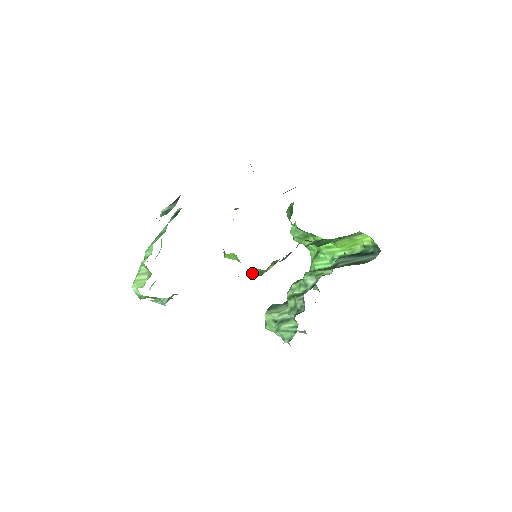
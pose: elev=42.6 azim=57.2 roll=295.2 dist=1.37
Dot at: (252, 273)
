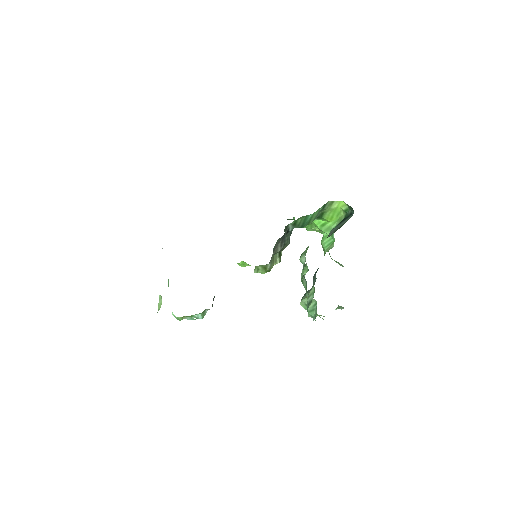
Dot at: (258, 271)
